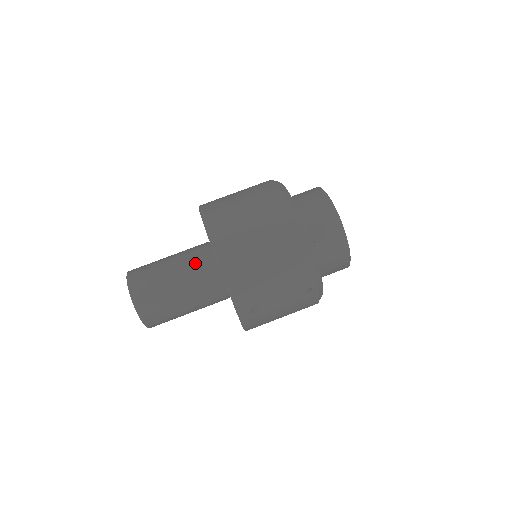
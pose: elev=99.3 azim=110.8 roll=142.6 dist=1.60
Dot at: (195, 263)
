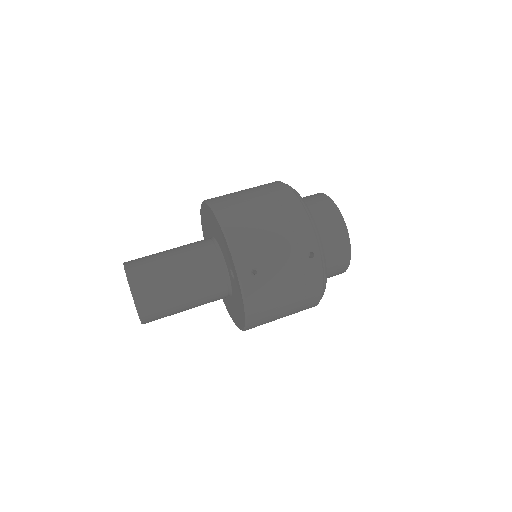
Dot at: (195, 246)
